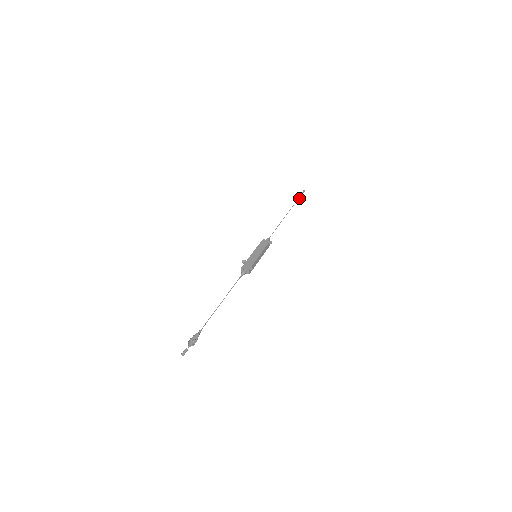
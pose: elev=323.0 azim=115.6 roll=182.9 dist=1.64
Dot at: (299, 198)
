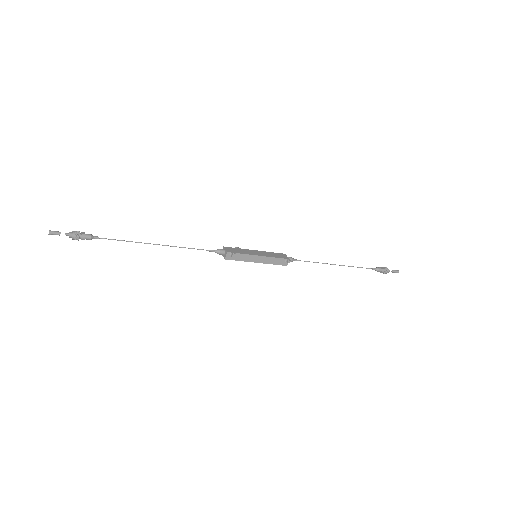
Dot at: (381, 269)
